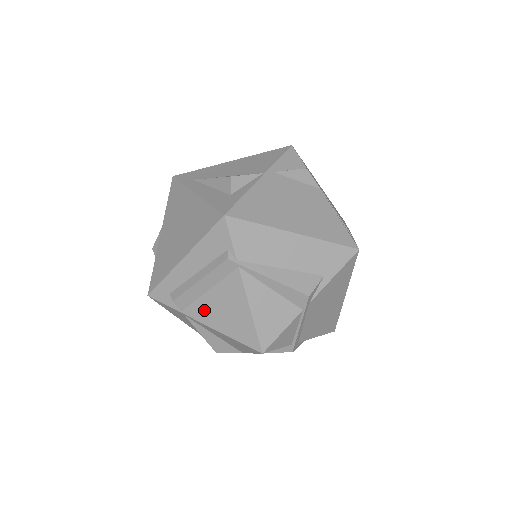
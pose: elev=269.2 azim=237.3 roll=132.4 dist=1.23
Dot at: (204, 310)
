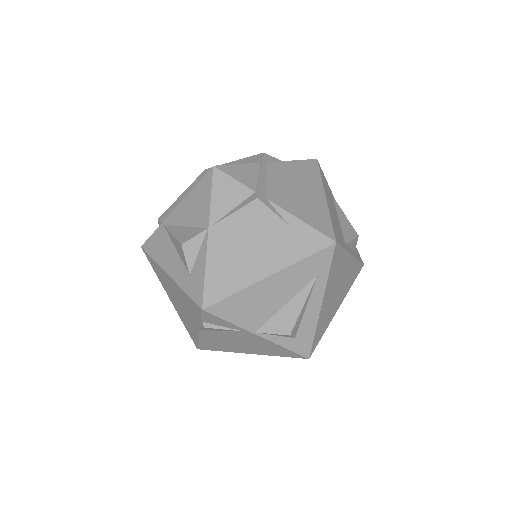
Dot at: occluded
